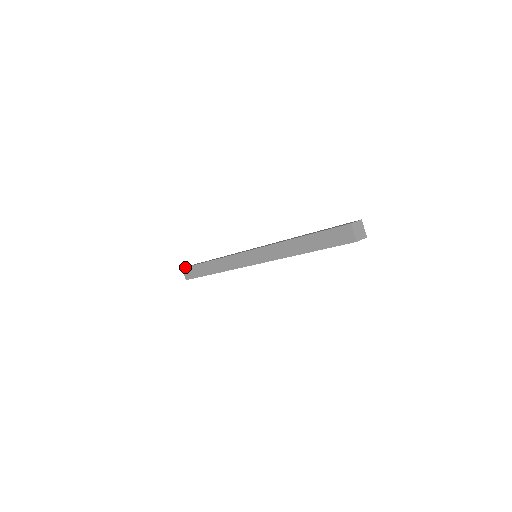
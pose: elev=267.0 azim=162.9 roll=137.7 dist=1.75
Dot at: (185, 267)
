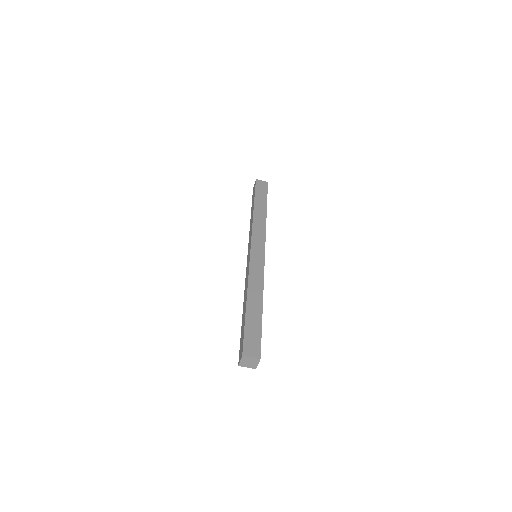
Dot at: occluded
